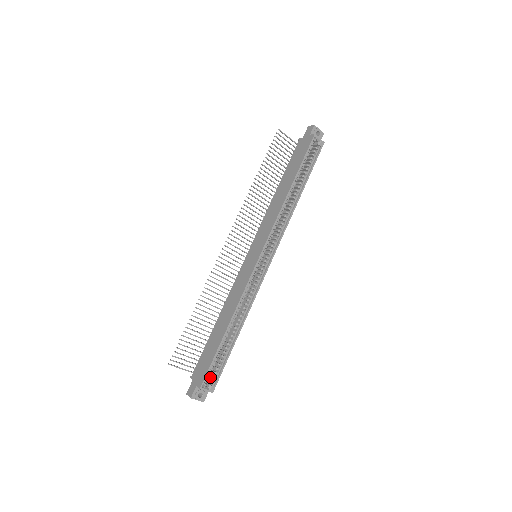
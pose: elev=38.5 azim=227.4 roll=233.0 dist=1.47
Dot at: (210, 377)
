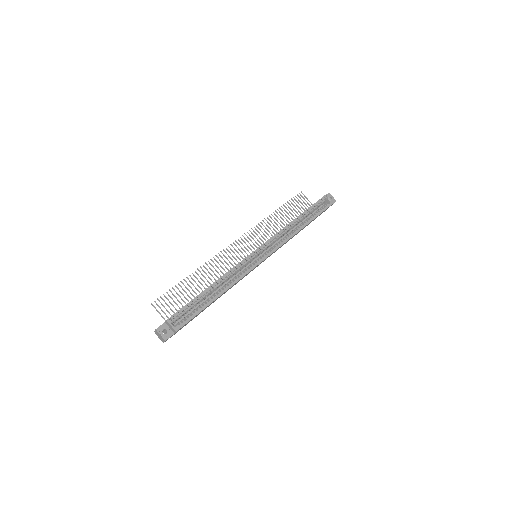
Dot at: occluded
